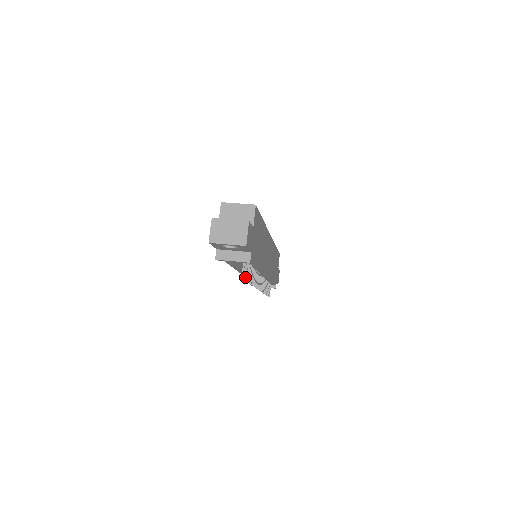
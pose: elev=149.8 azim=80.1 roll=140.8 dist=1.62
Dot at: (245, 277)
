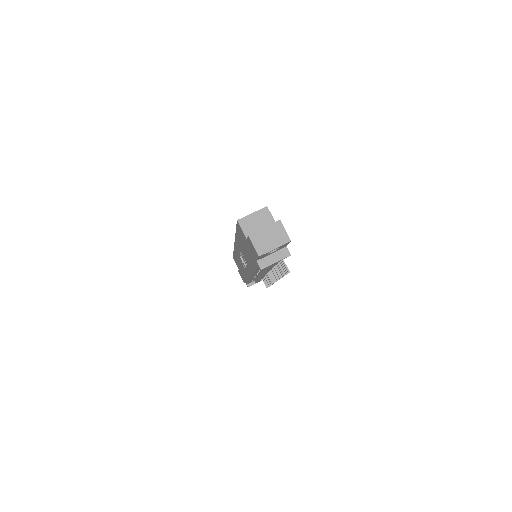
Dot at: (285, 271)
